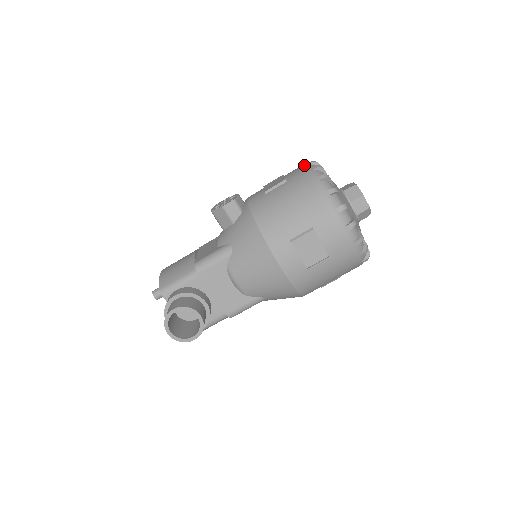
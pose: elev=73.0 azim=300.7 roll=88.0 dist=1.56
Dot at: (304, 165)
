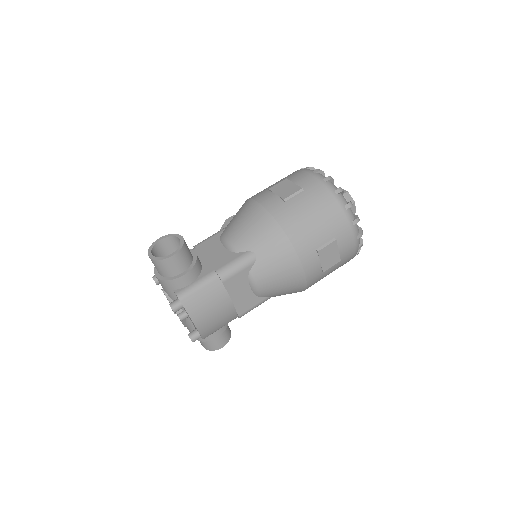
Dot at: occluded
